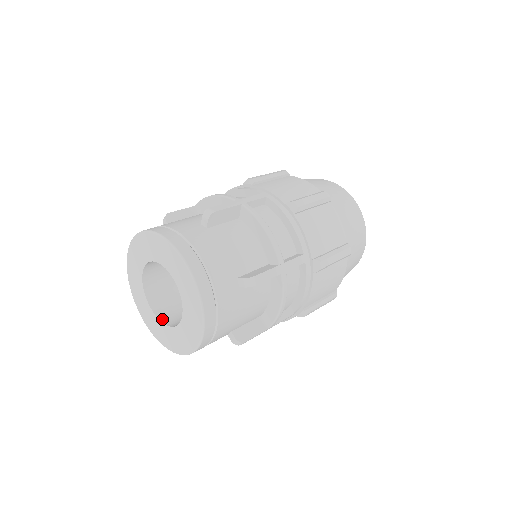
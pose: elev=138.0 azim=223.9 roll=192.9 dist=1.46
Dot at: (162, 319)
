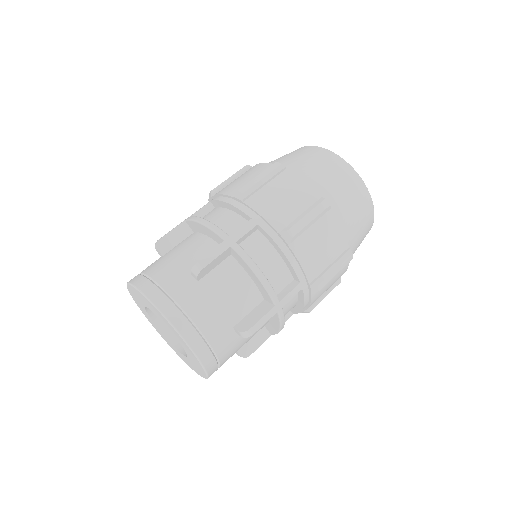
Dot at: (171, 340)
